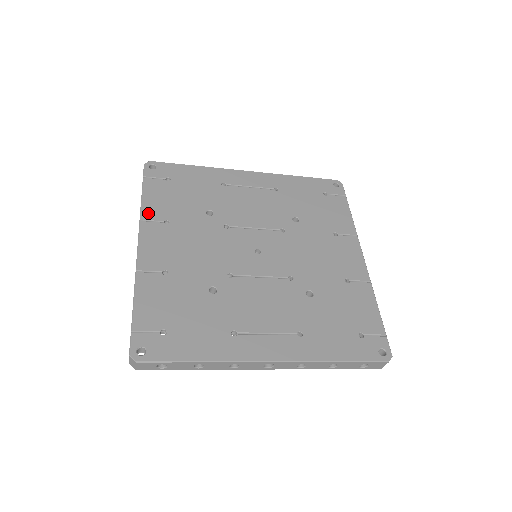
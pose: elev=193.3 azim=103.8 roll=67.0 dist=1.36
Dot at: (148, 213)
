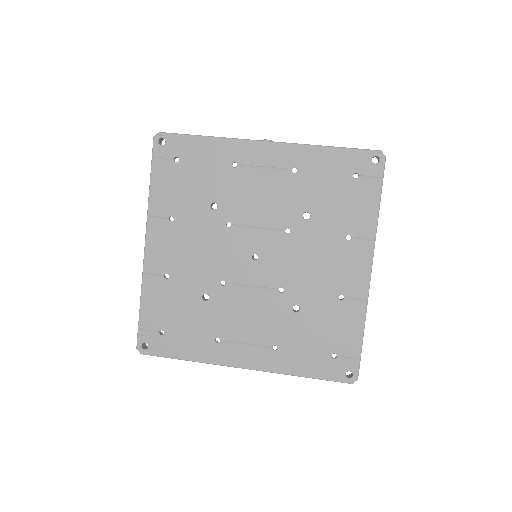
Dot at: (155, 207)
